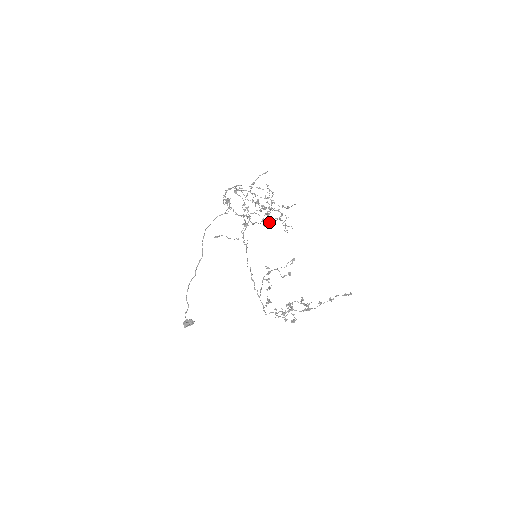
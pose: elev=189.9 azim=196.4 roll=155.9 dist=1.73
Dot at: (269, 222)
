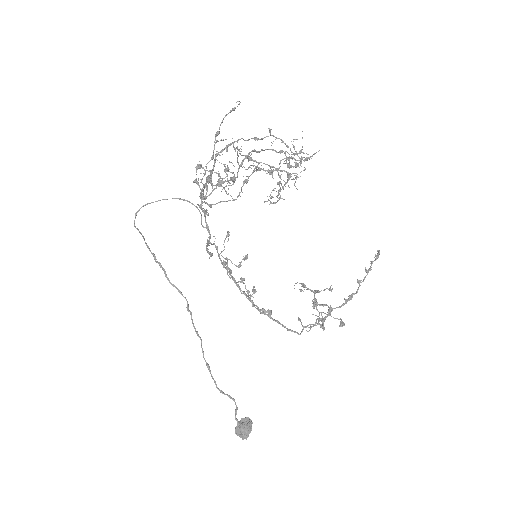
Dot at: (279, 193)
